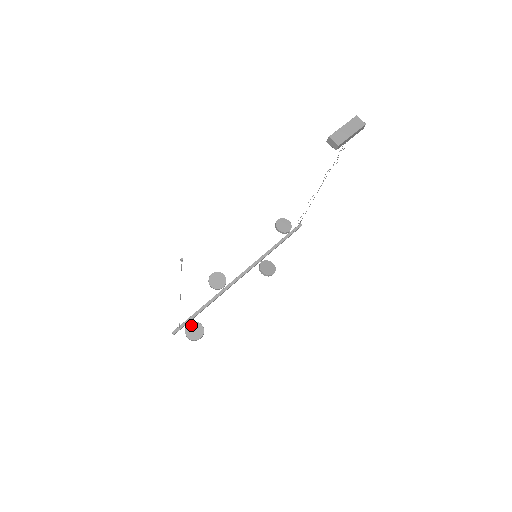
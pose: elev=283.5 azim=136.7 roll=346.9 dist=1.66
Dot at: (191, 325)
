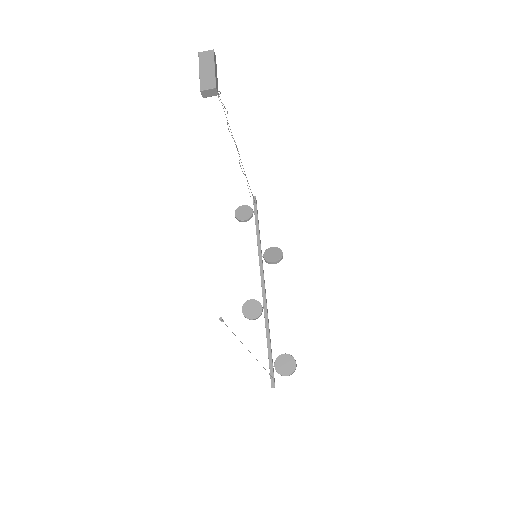
Dot at: (277, 364)
